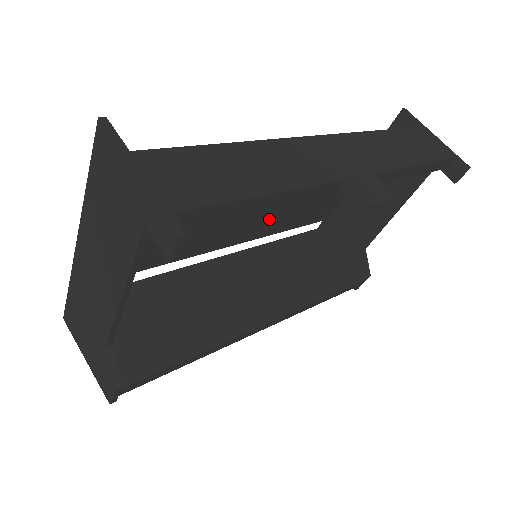
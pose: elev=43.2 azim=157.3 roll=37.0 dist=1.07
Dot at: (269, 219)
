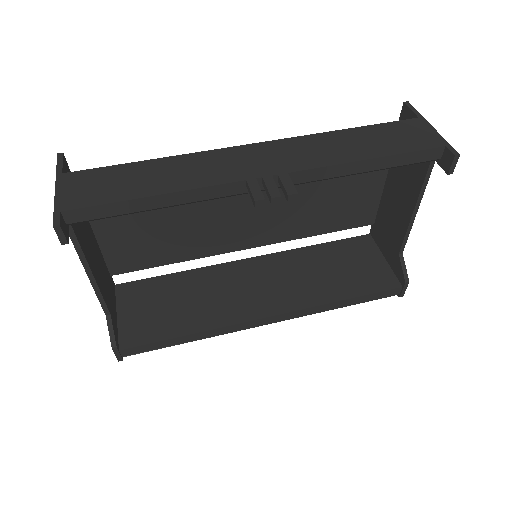
Dot at: (281, 224)
